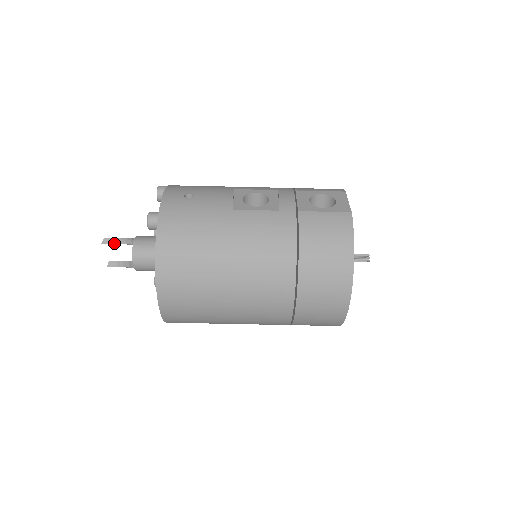
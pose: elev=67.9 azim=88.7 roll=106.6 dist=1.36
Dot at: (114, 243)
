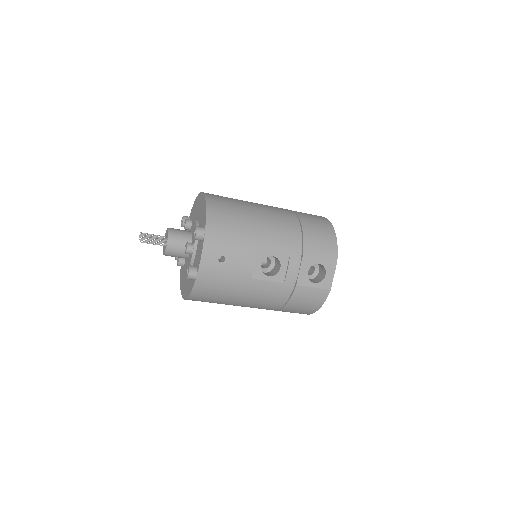
Dot at: occluded
